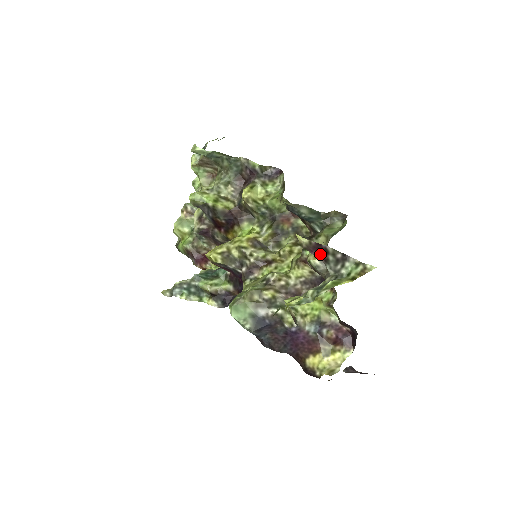
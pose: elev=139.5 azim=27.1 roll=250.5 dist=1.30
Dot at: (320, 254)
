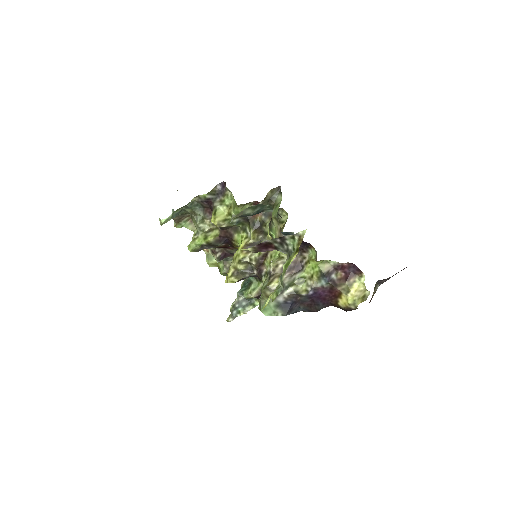
Dot at: (268, 248)
